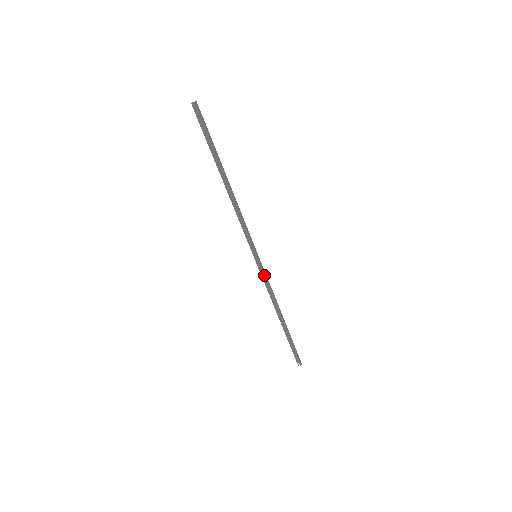
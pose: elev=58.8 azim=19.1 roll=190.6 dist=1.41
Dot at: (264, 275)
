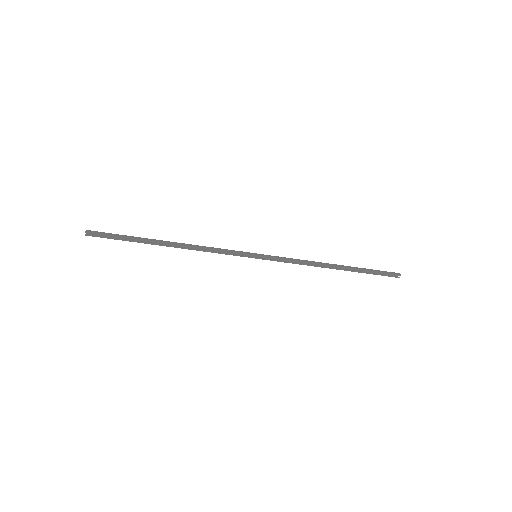
Dot at: (279, 259)
